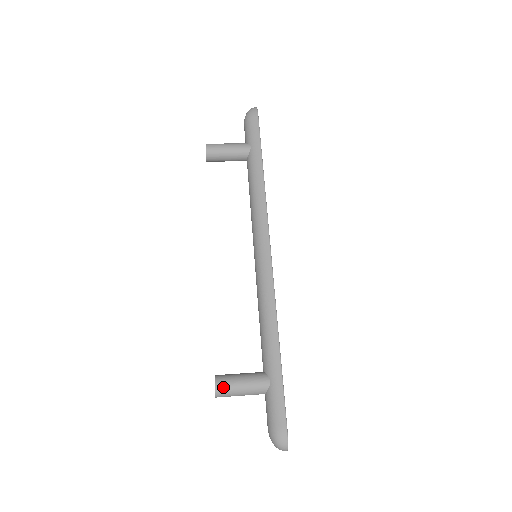
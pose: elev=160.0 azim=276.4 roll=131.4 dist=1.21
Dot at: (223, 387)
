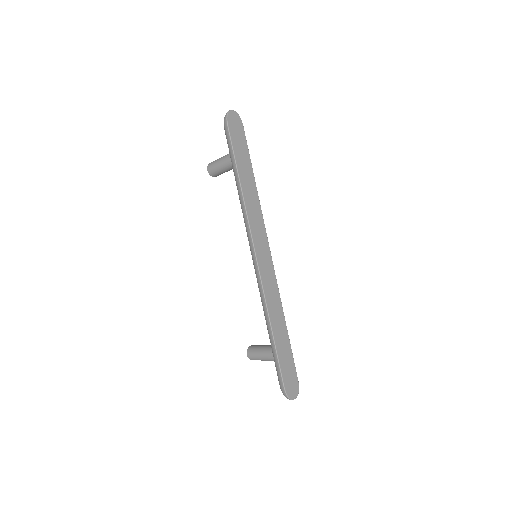
Dot at: (251, 356)
